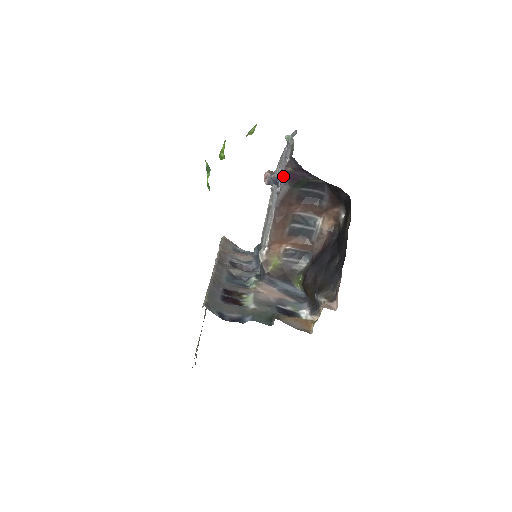
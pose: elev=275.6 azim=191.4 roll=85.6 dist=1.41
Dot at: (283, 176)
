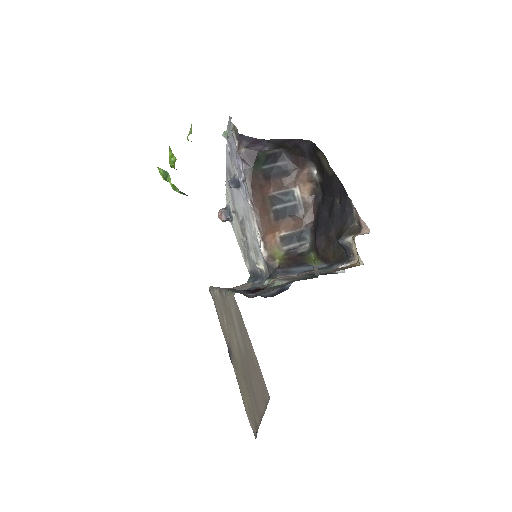
Dot at: (240, 163)
